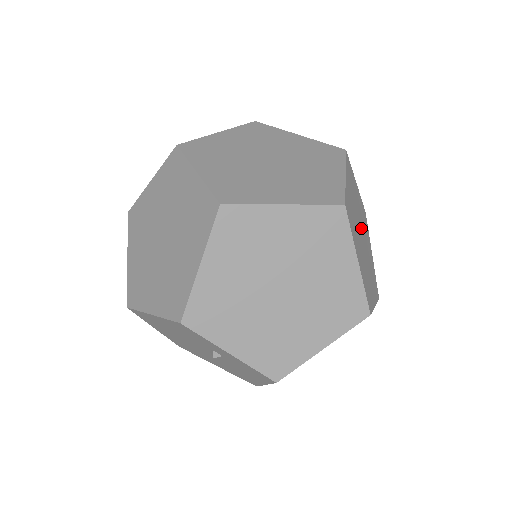
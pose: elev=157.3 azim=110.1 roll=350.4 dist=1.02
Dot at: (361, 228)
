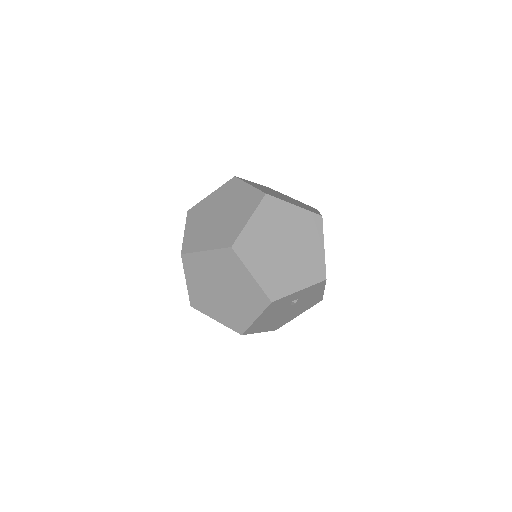
Dot at: (277, 194)
